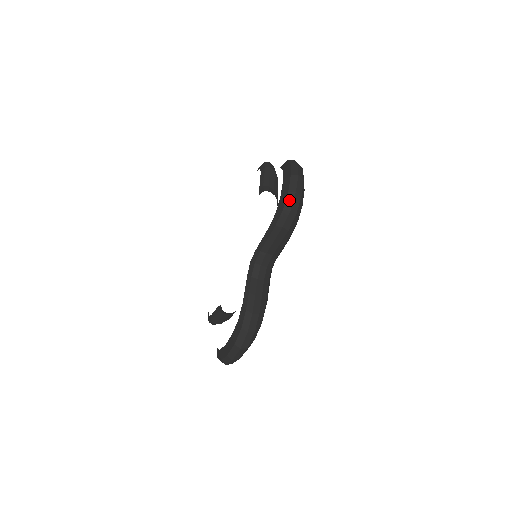
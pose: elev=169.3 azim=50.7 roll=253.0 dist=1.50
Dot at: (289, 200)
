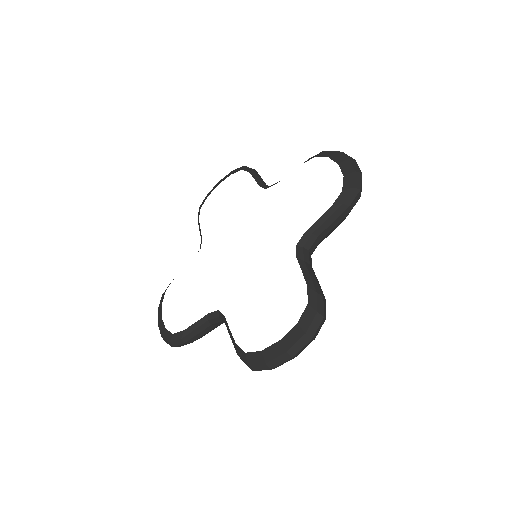
Dot at: (358, 179)
